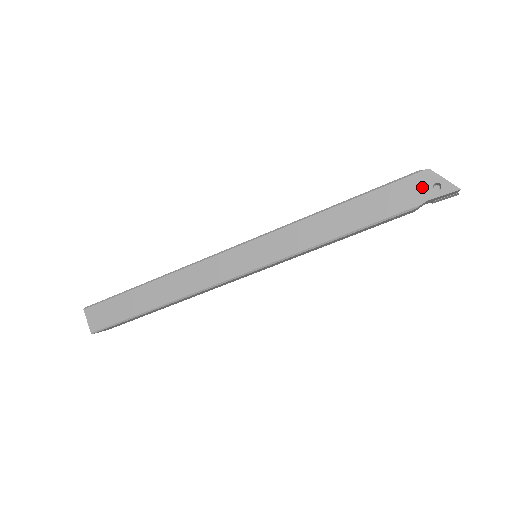
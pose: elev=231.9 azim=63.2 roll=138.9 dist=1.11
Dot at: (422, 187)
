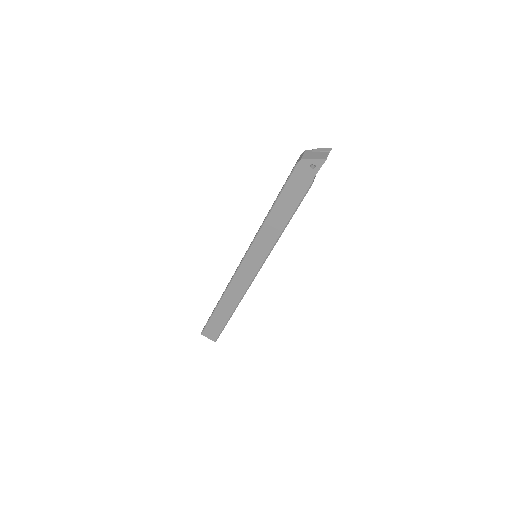
Dot at: (305, 172)
